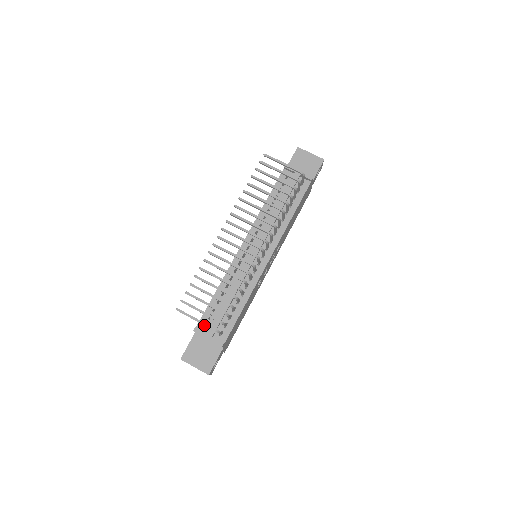
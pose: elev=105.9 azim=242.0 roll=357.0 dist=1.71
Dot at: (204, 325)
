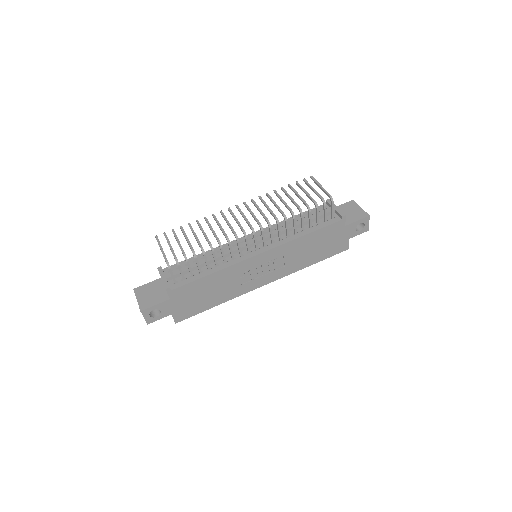
Dot at: (163, 254)
